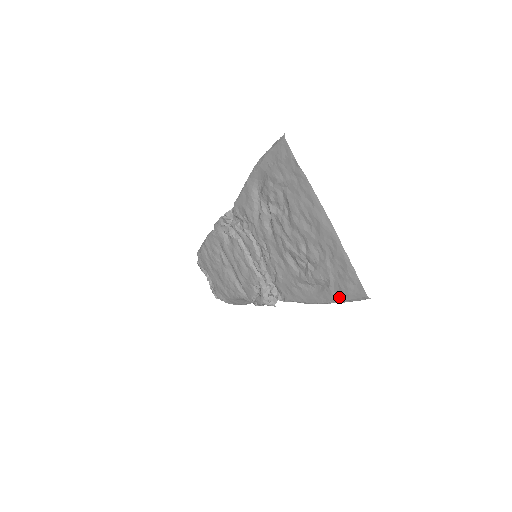
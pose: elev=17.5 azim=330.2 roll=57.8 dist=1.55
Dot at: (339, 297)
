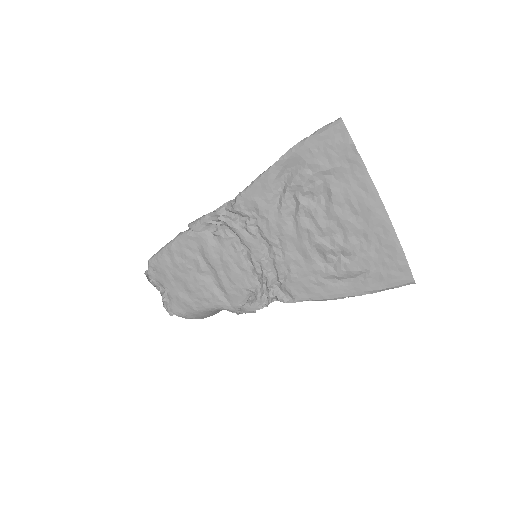
Dot at: (377, 287)
